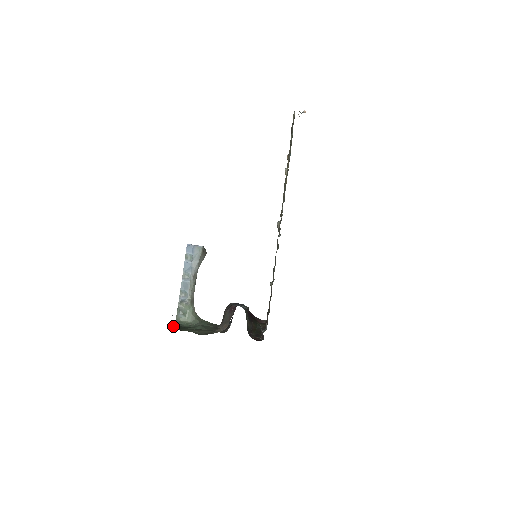
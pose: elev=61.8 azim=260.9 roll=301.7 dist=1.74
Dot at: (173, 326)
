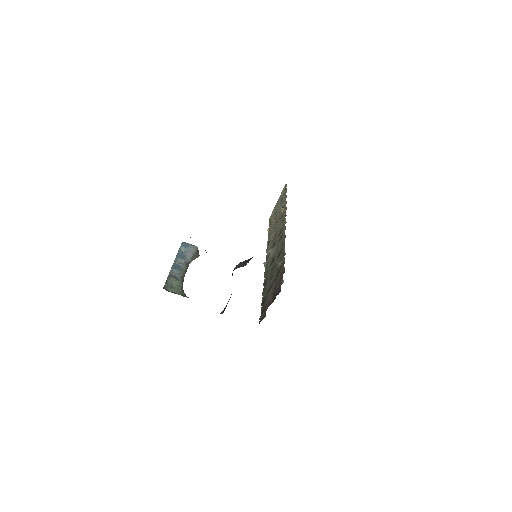
Dot at: occluded
